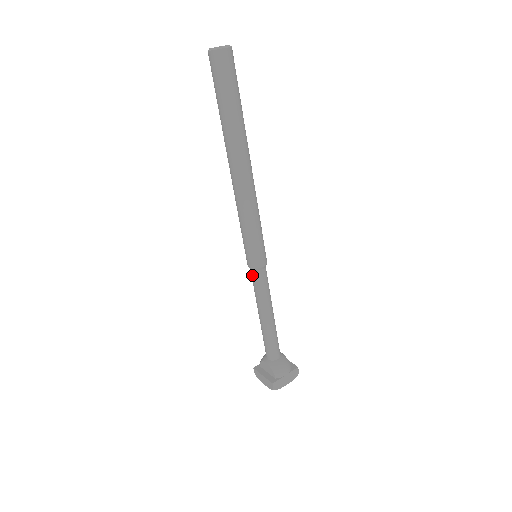
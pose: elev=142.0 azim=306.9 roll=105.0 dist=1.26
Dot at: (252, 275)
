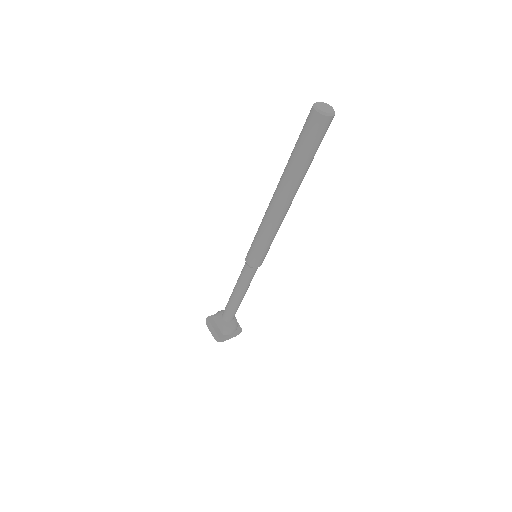
Dot at: (245, 268)
